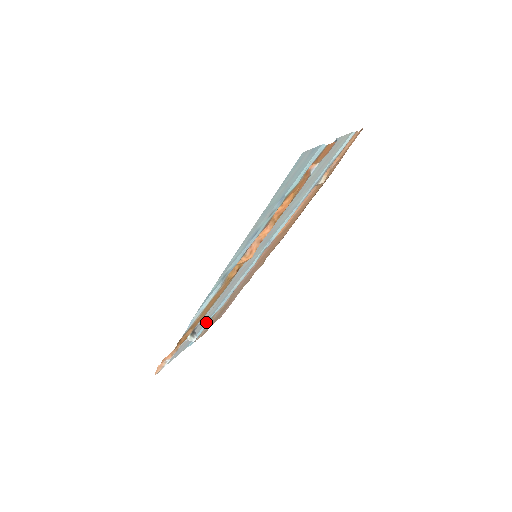
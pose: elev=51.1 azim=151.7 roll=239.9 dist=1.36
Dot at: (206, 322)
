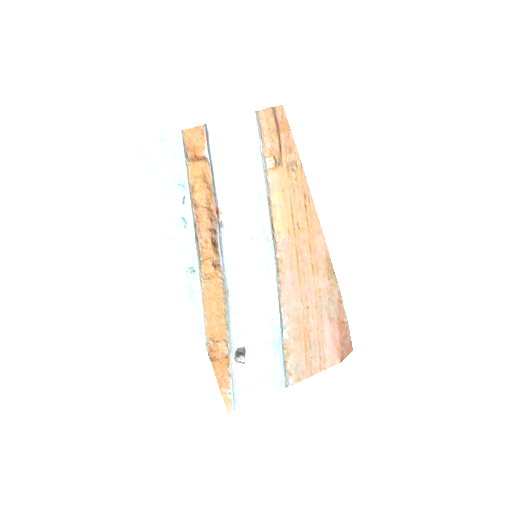
Dot at: (275, 352)
